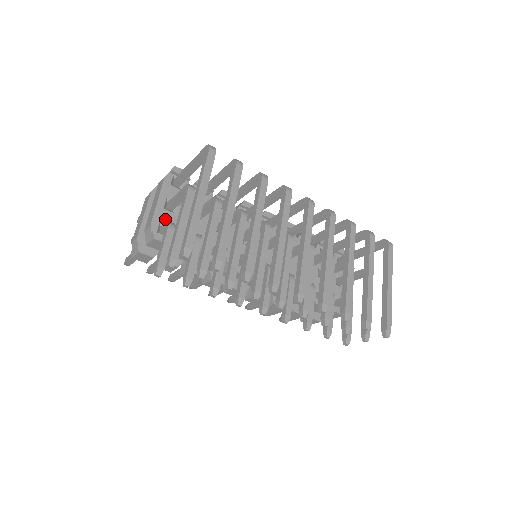
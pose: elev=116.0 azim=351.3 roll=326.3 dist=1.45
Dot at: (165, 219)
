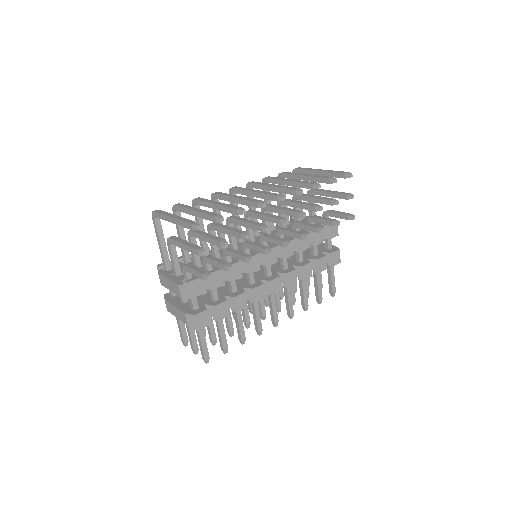
Dot at: (182, 278)
